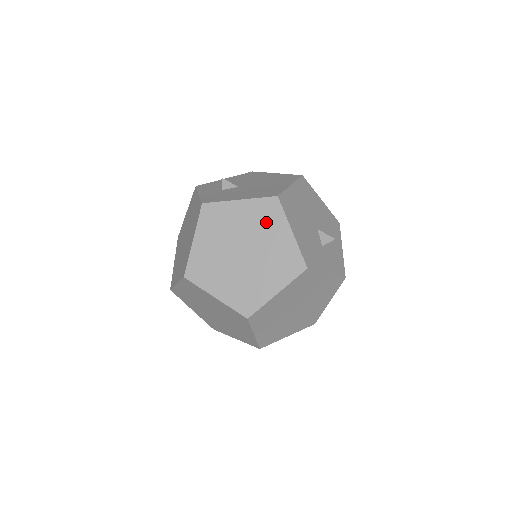
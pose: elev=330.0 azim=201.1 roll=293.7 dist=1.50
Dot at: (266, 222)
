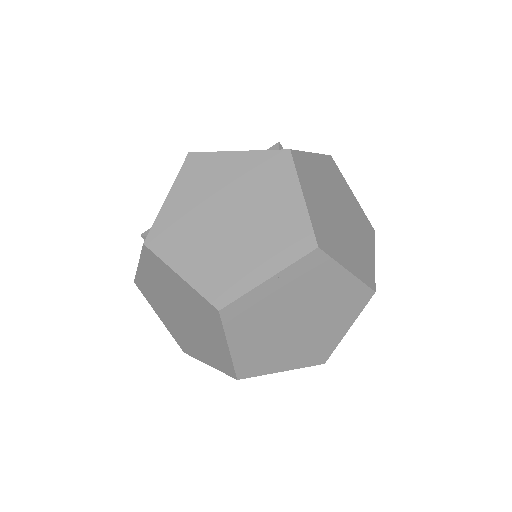
Dot at: (210, 176)
